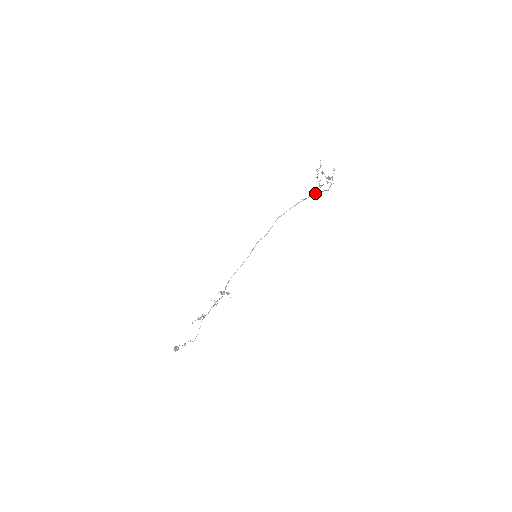
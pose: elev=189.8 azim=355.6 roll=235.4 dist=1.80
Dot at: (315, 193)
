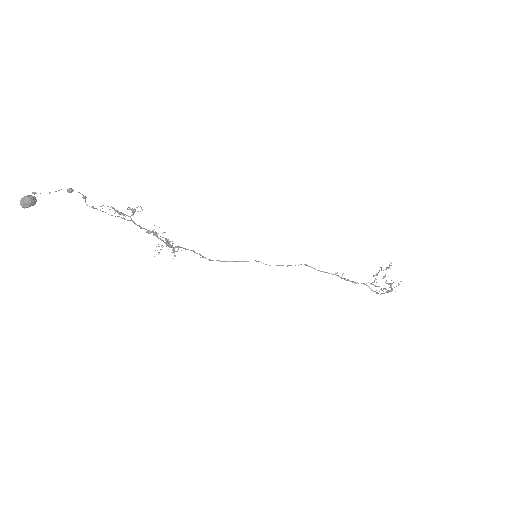
Dot at: (364, 283)
